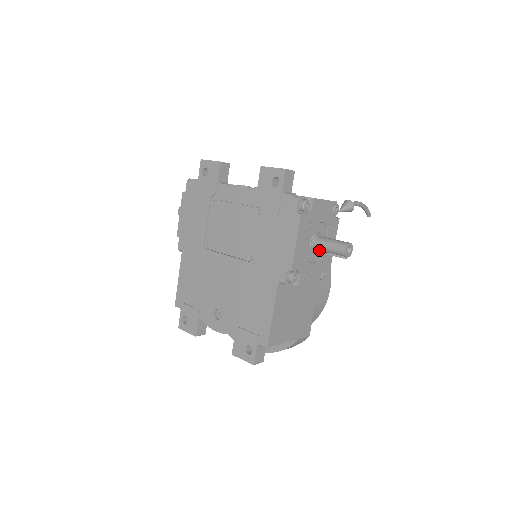
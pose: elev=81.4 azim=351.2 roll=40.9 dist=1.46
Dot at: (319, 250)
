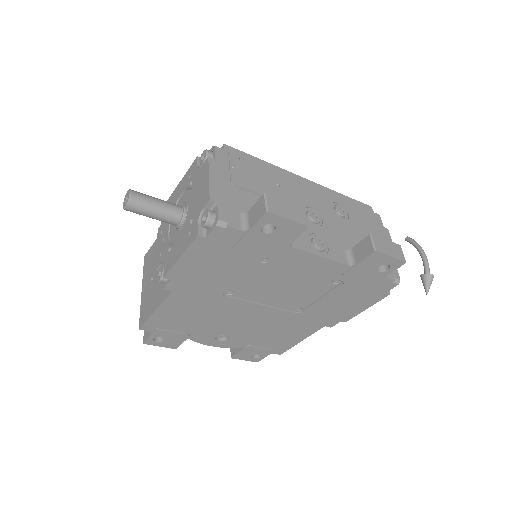
Dot at: occluded
